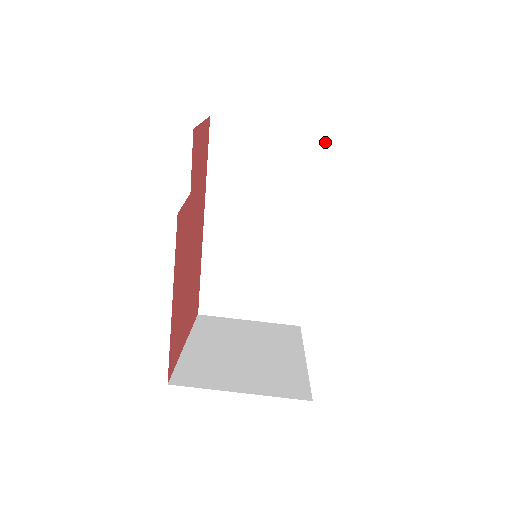
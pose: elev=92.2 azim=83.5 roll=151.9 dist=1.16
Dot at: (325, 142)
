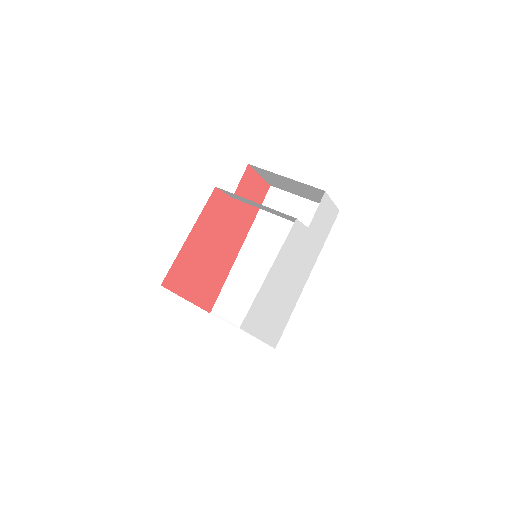
Dot at: occluded
